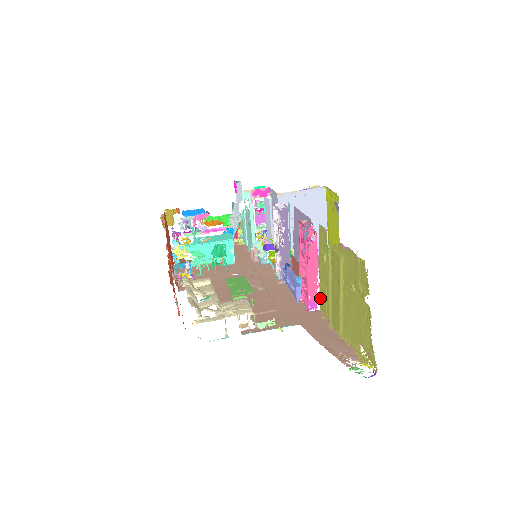
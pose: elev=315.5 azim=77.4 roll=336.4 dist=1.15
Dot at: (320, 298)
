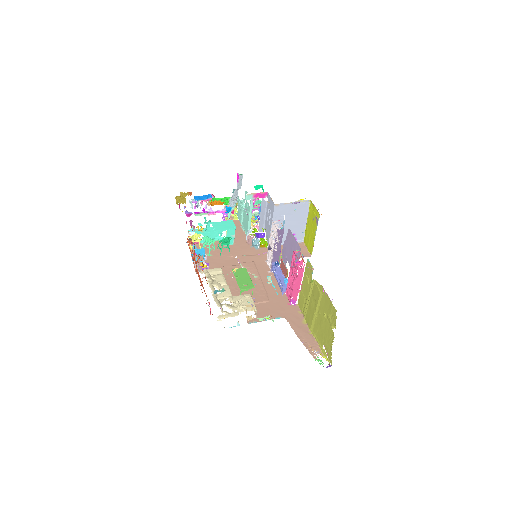
Dot at: (299, 298)
